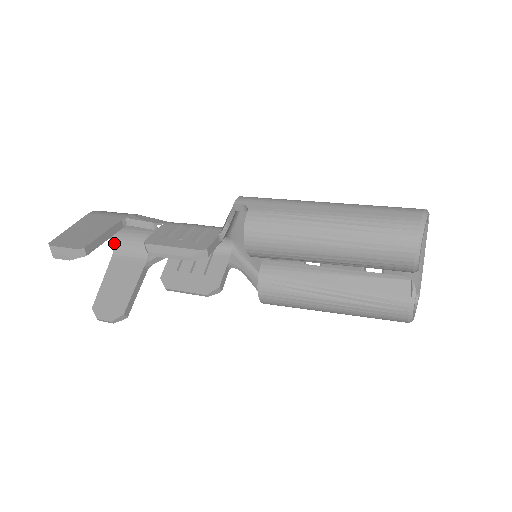
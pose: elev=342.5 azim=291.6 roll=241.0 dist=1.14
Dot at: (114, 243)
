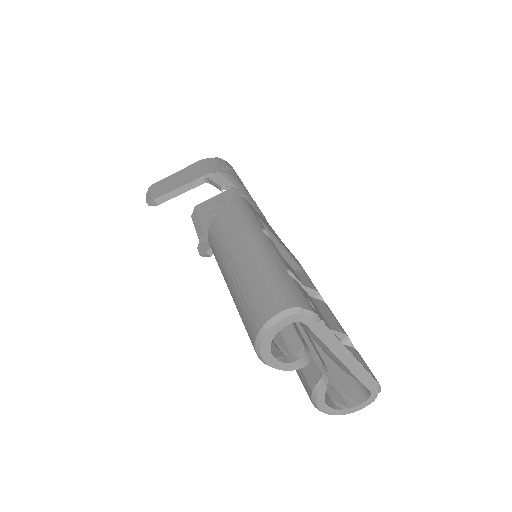
Dot at: occluded
